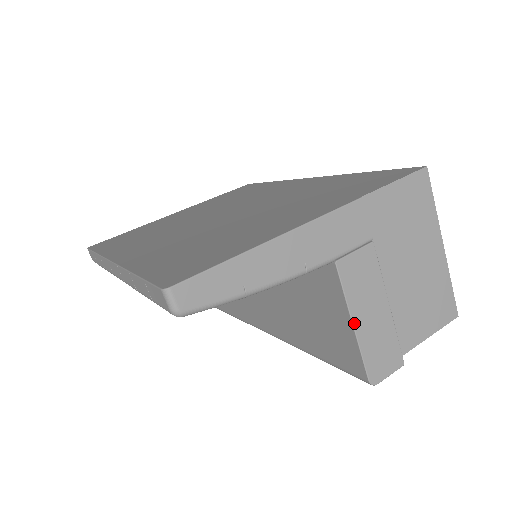
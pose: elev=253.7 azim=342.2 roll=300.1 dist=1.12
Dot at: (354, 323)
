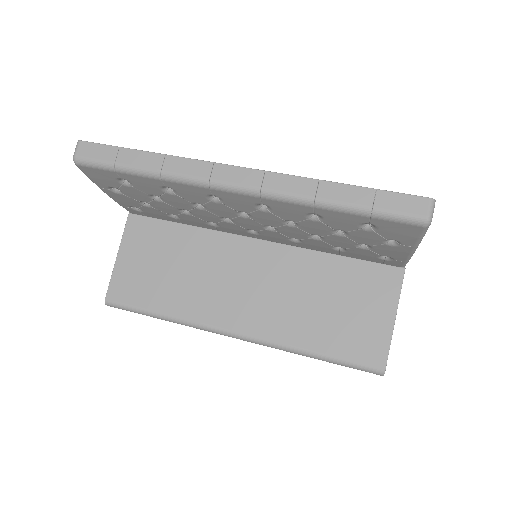
Dot at: occluded
